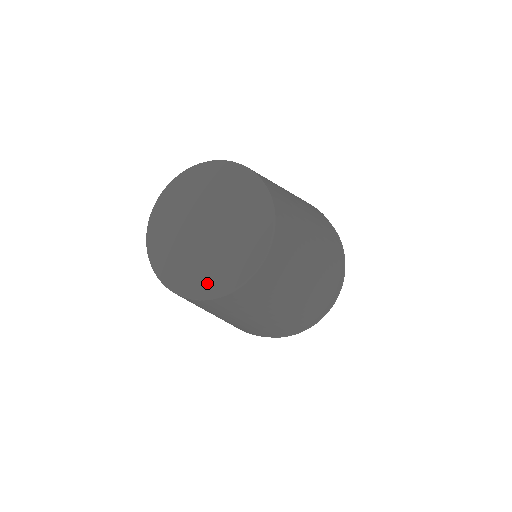
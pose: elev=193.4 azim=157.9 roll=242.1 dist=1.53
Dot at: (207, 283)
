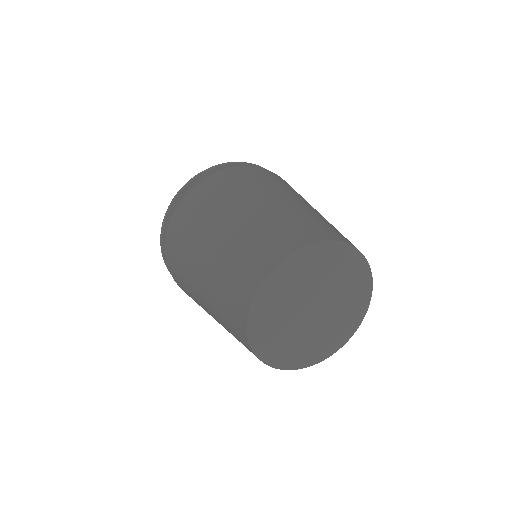
Dot at: (336, 340)
